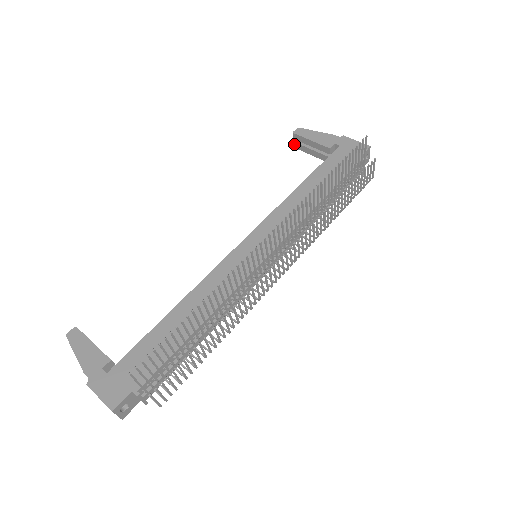
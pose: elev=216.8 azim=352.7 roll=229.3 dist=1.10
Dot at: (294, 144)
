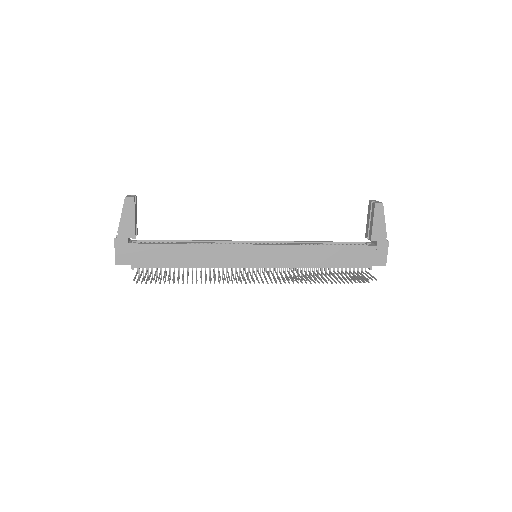
Dot at: (370, 202)
